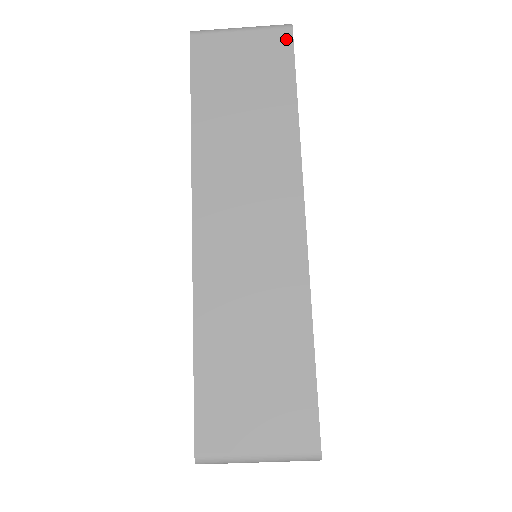
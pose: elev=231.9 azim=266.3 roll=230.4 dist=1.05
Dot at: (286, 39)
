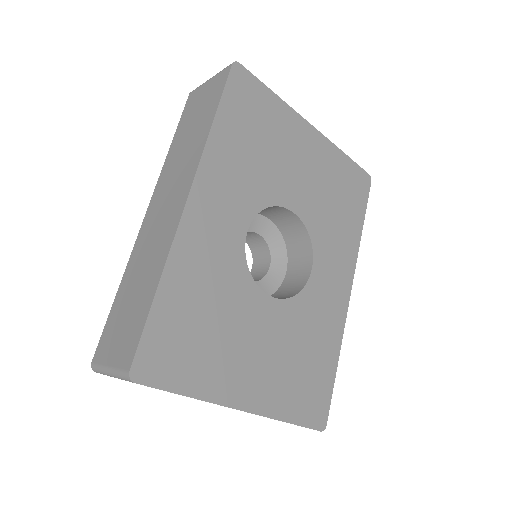
Dot at: (226, 74)
